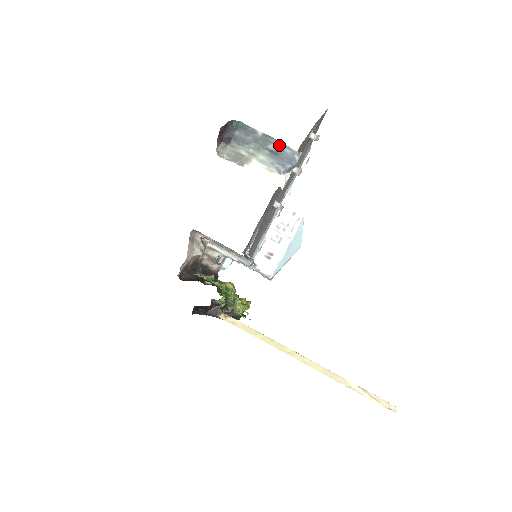
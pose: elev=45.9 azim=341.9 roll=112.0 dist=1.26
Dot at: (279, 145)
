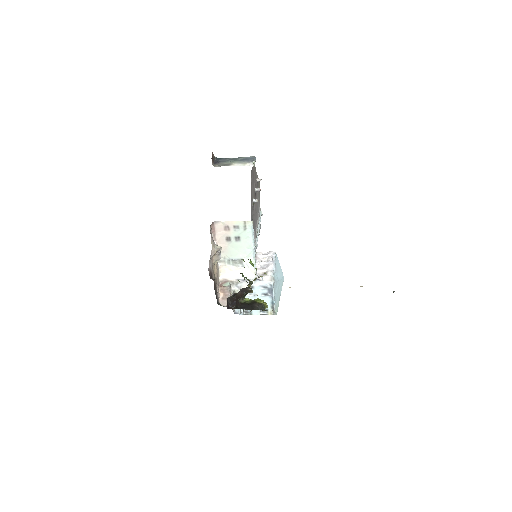
Dot at: (243, 158)
